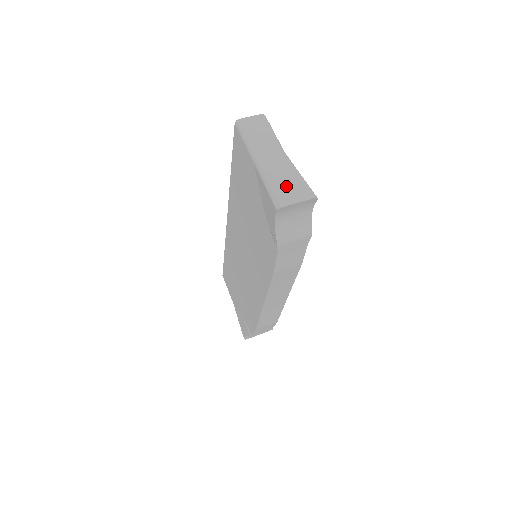
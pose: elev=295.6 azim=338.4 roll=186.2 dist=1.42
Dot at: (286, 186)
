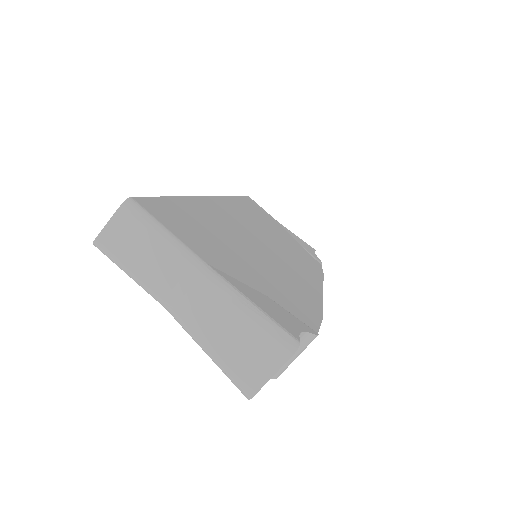
Dot at: (238, 349)
